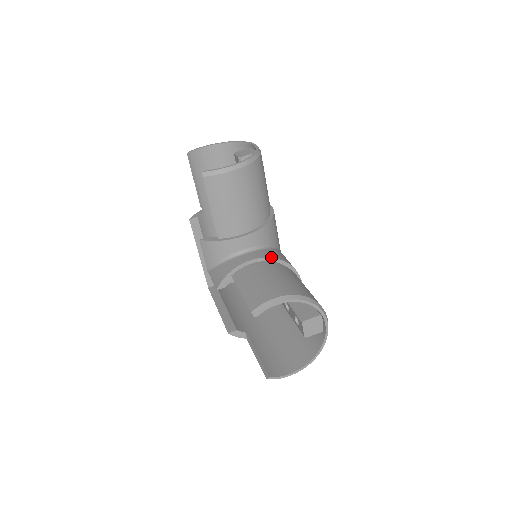
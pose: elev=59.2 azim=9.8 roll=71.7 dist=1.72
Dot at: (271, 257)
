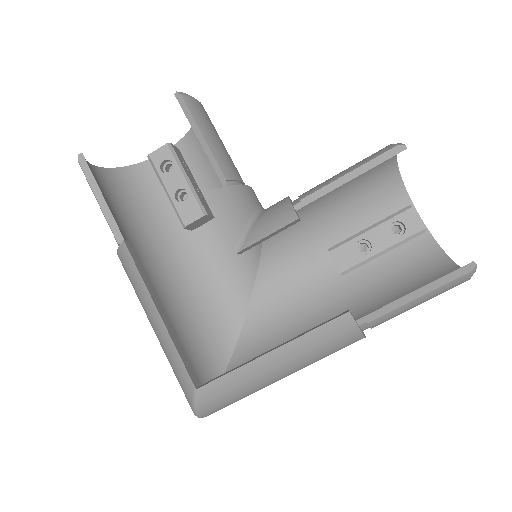
Dot at: occluded
